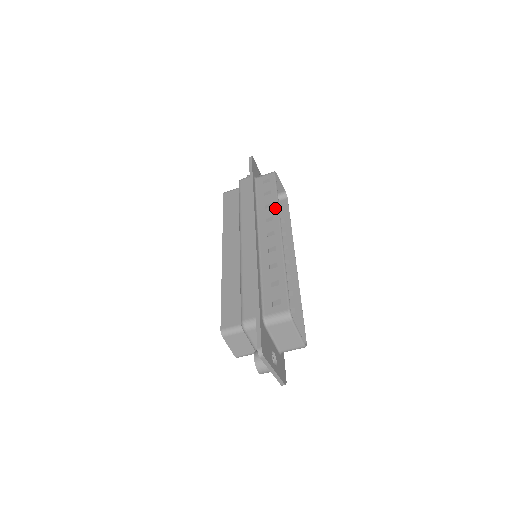
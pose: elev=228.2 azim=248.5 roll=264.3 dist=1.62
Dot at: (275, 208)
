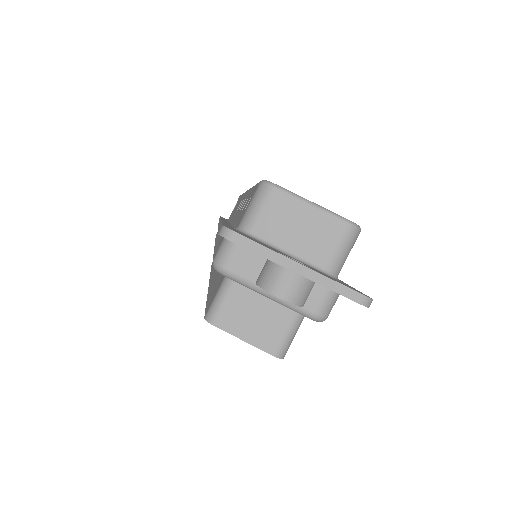
Dot at: occluded
